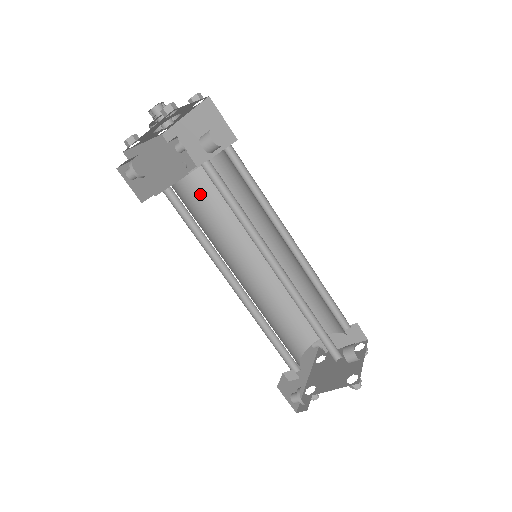
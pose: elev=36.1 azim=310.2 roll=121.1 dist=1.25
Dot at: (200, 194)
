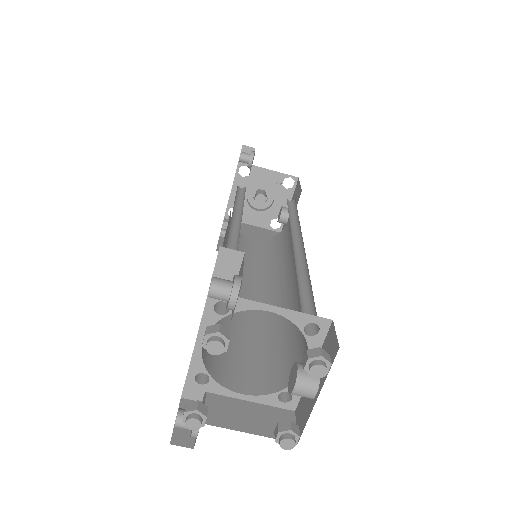
Dot at: occluded
